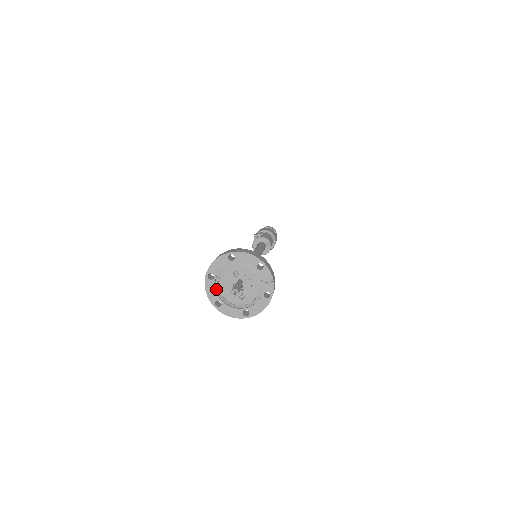
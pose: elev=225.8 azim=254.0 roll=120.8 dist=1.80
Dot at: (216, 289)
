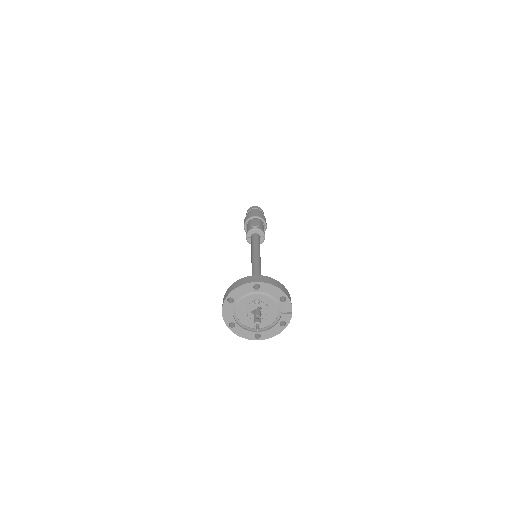
Dot at: (233, 311)
